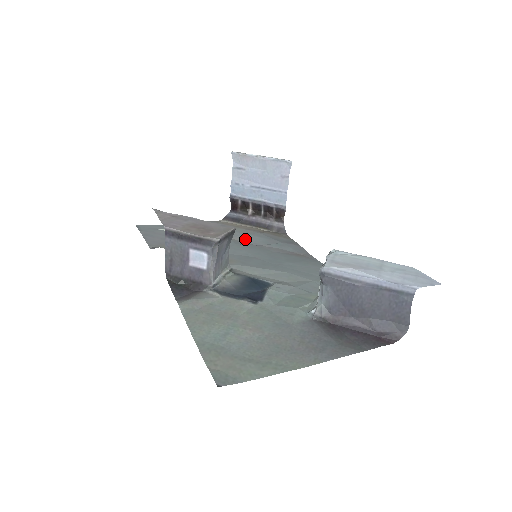
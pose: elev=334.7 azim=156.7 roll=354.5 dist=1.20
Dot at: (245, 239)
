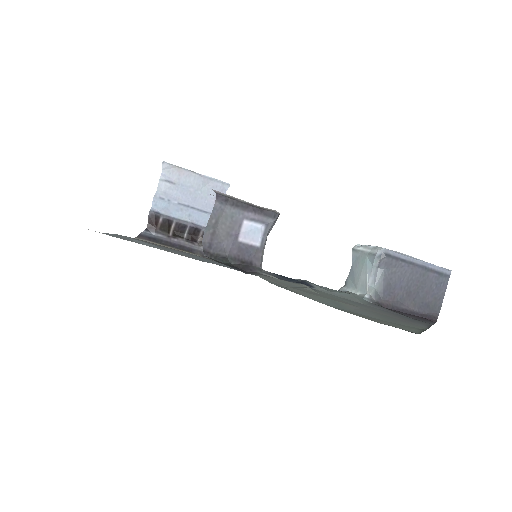
Dot at: (186, 255)
